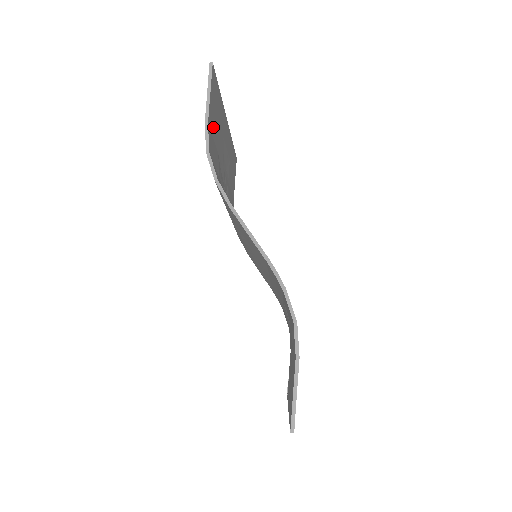
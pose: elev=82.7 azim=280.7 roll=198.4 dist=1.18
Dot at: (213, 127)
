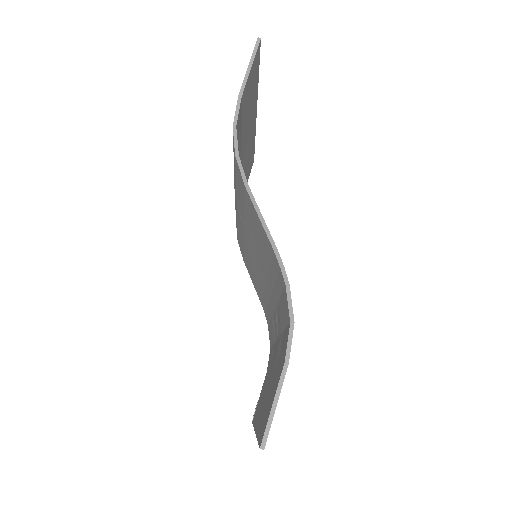
Dot at: (244, 106)
